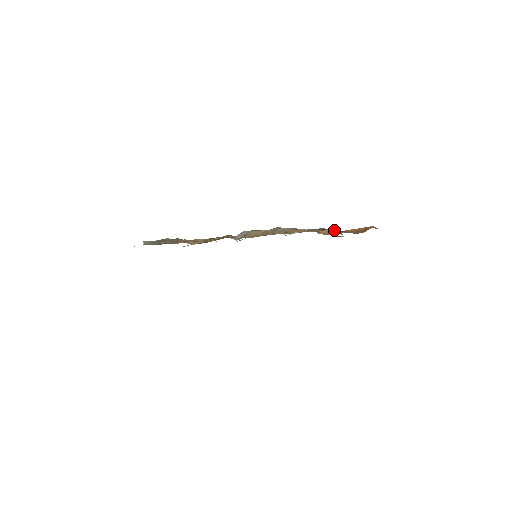
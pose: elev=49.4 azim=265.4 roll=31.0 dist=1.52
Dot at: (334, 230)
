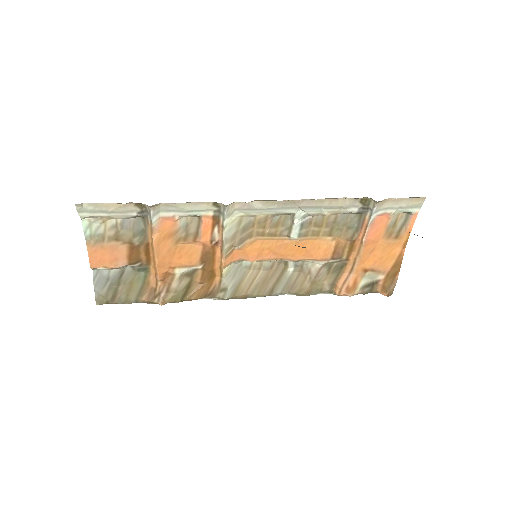
Dot at: (357, 246)
